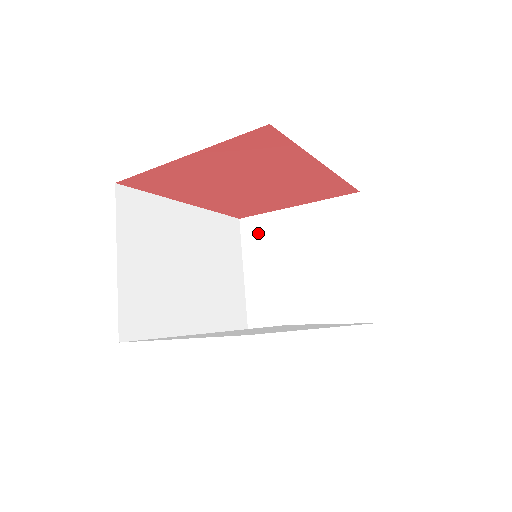
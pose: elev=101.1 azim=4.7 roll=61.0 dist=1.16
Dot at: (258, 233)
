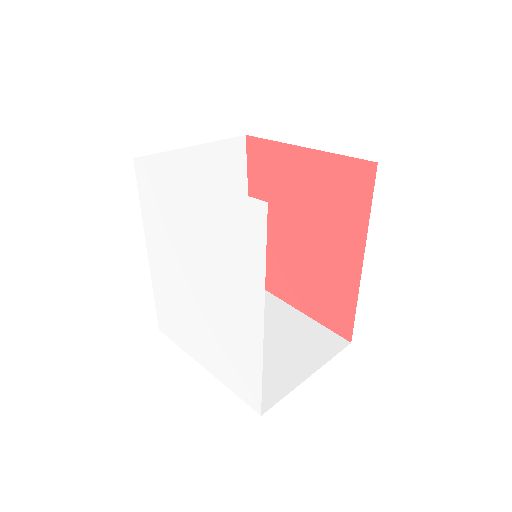
Dot at: occluded
